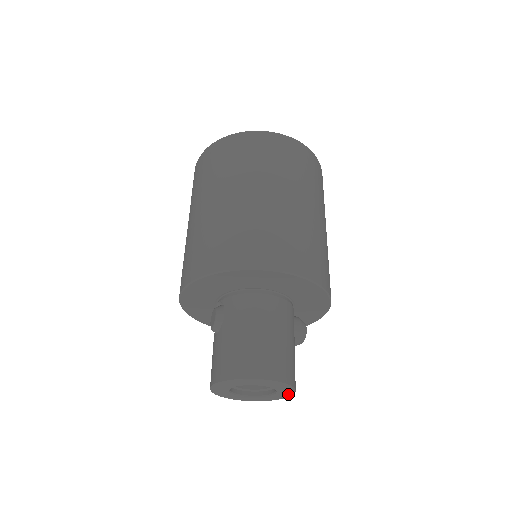
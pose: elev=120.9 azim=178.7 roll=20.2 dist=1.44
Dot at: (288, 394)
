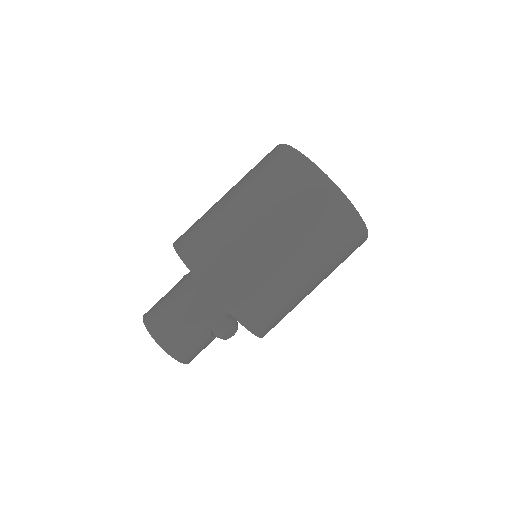
Dot at: occluded
